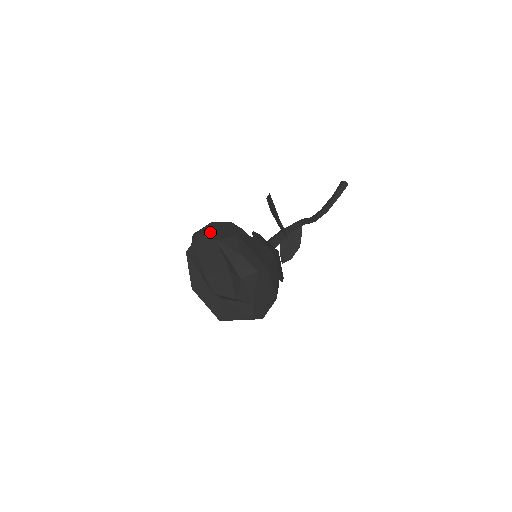
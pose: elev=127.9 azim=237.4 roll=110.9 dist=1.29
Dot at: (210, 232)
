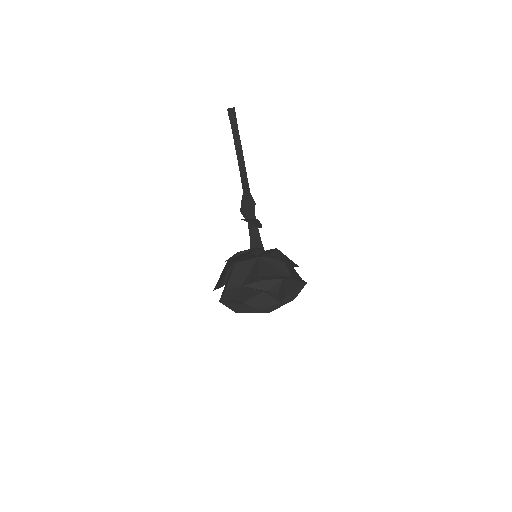
Dot at: (228, 280)
